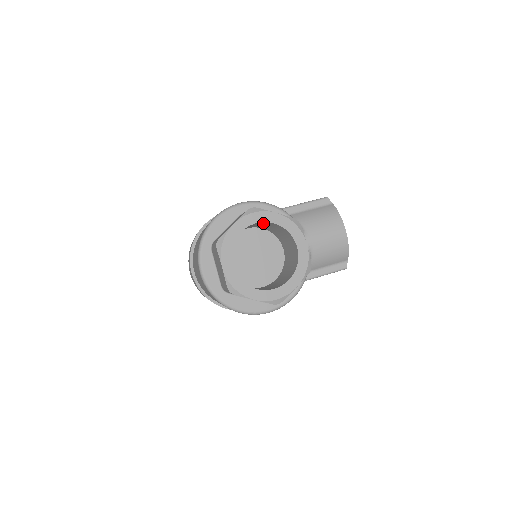
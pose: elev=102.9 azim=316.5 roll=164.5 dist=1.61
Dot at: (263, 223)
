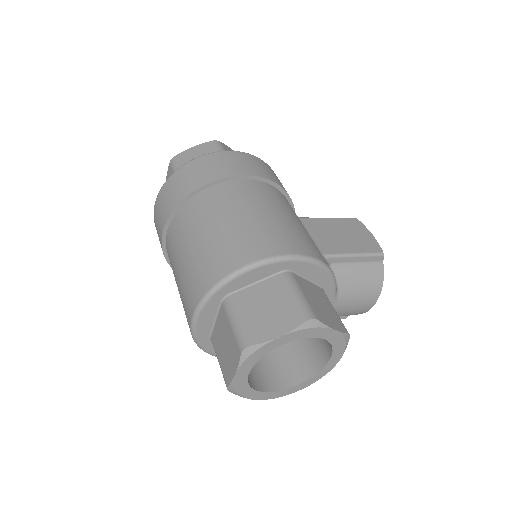
Dot at: occluded
